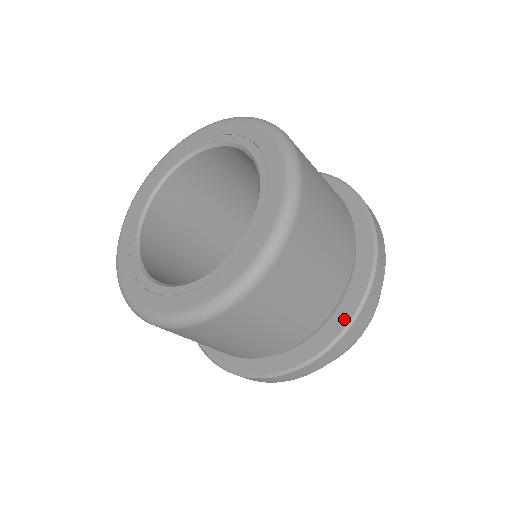
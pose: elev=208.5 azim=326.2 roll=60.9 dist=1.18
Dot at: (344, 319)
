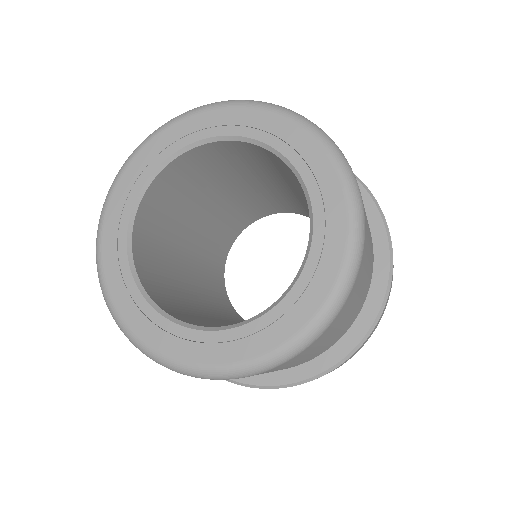
Dot at: (373, 310)
